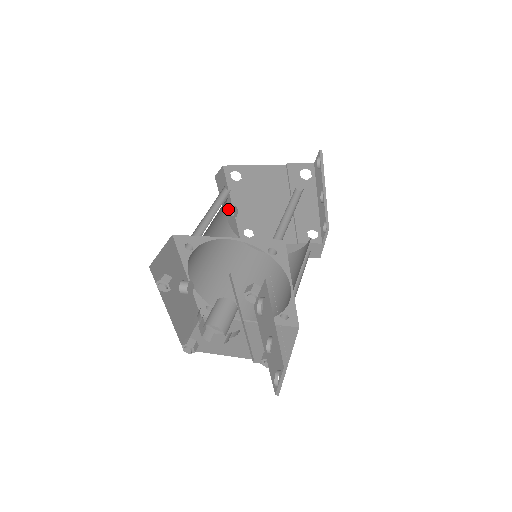
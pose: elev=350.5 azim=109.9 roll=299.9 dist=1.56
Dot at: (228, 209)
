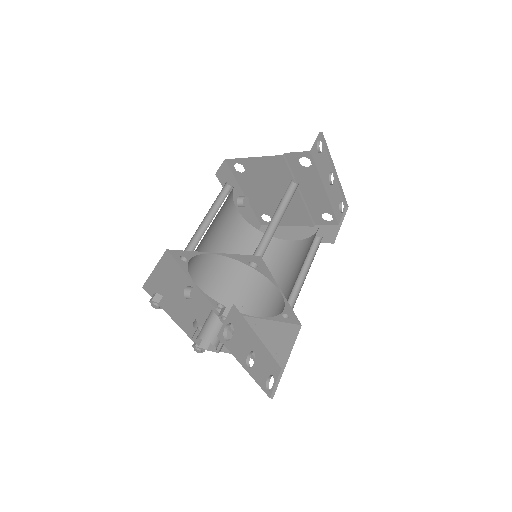
Dot at: (238, 200)
